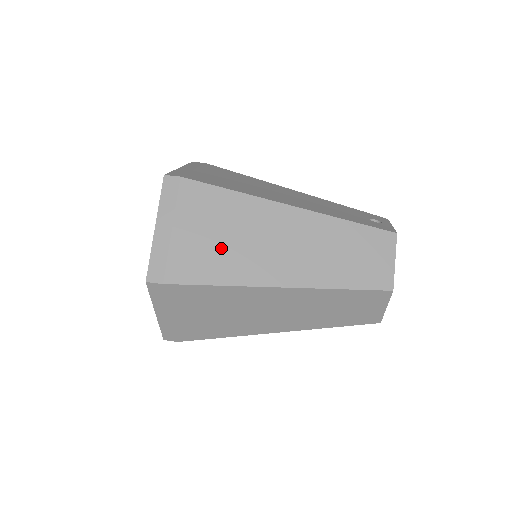
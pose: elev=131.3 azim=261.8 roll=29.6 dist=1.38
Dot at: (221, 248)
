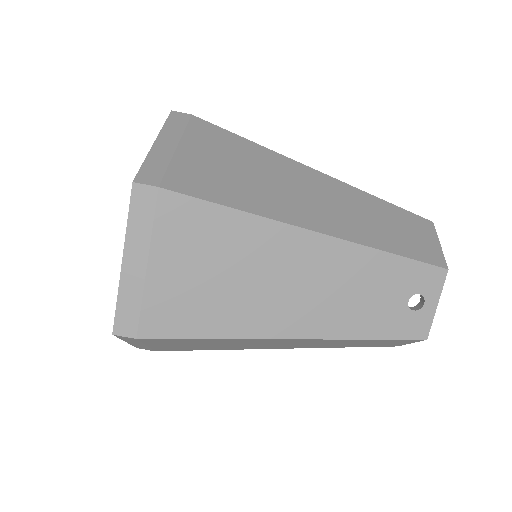
Dot at: occluded
